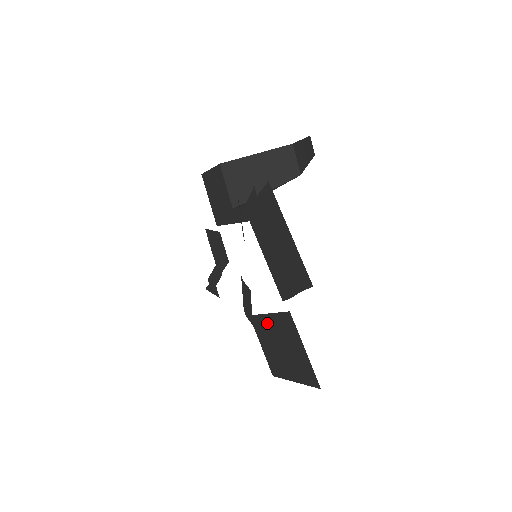
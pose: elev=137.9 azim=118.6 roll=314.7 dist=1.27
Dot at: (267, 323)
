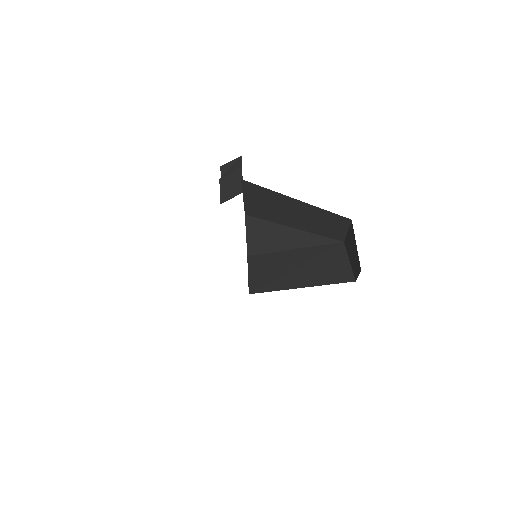
Dot at: occluded
